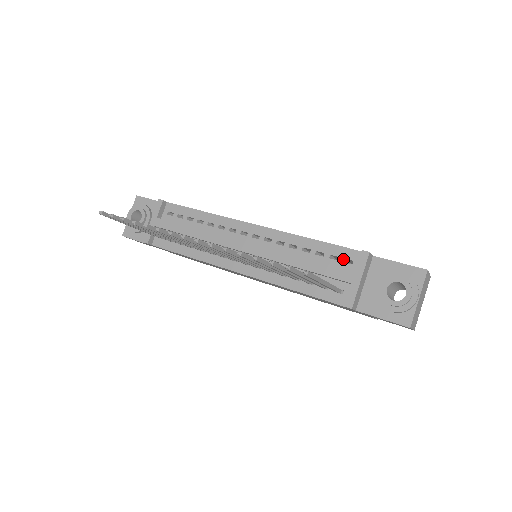
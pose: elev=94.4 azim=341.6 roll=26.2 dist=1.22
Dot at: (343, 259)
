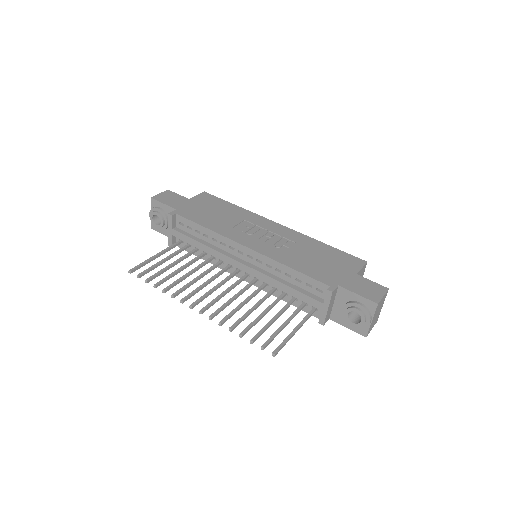
Dot at: (315, 288)
